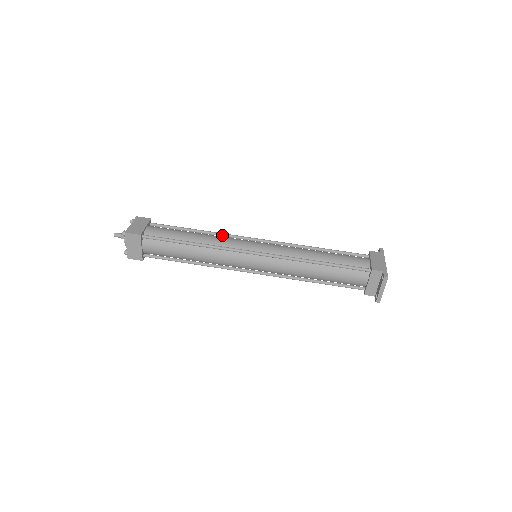
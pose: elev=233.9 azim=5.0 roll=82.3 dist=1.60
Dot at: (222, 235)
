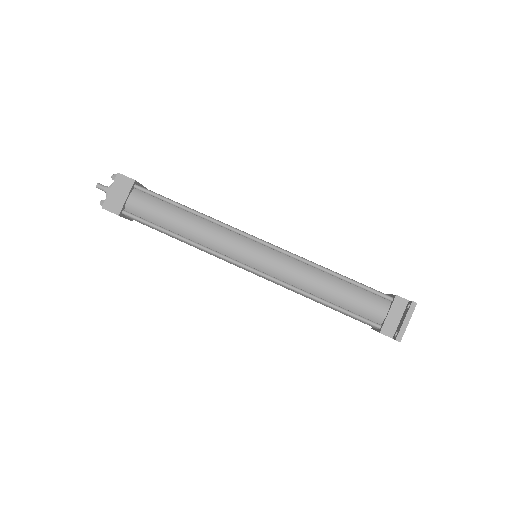
Dot at: occluded
